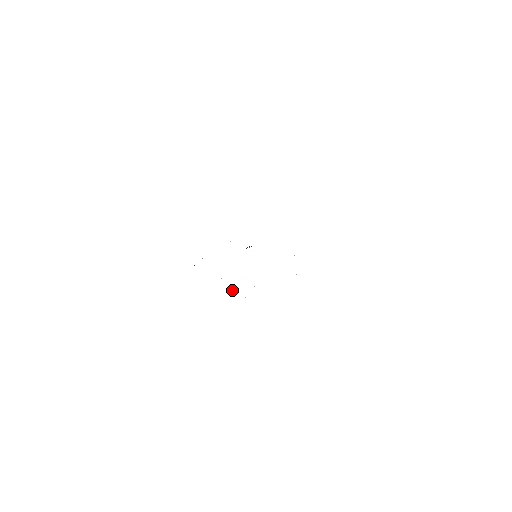
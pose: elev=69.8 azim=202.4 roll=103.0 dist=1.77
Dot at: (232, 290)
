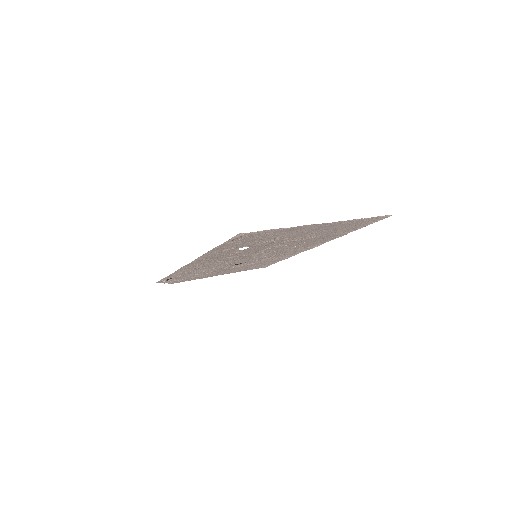
Dot at: (248, 245)
